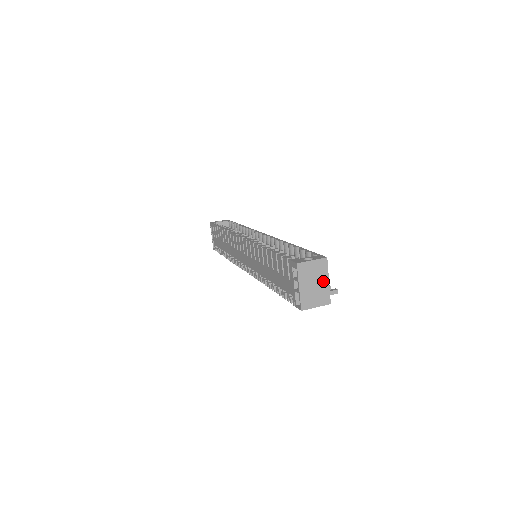
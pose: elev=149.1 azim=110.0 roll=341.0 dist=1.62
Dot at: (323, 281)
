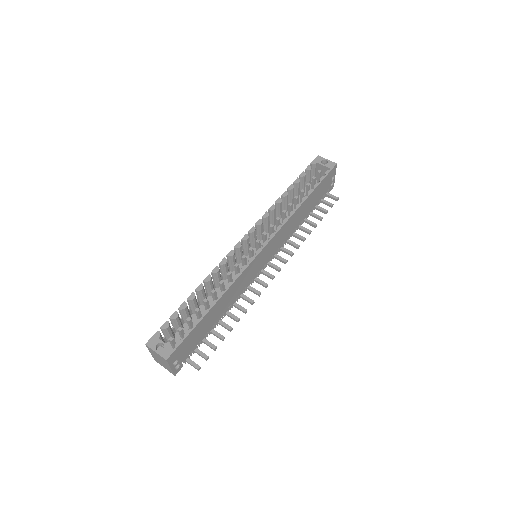
Dot at: (167, 365)
